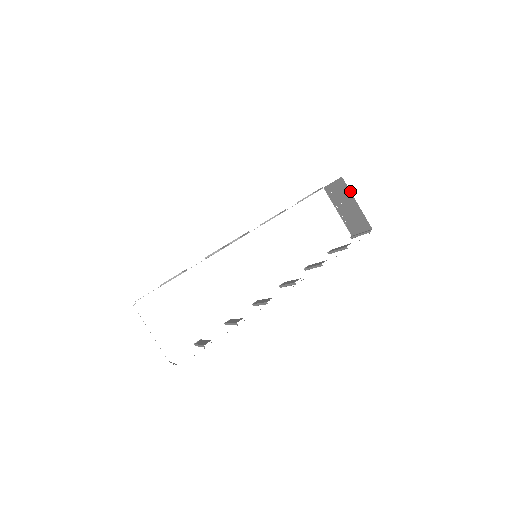
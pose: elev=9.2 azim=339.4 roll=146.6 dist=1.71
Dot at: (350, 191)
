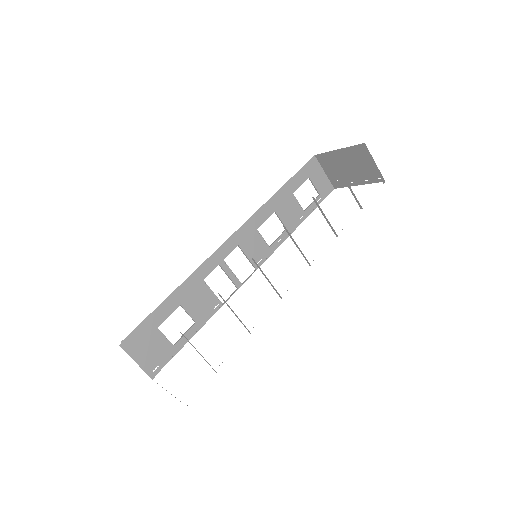
Dot at: (327, 152)
